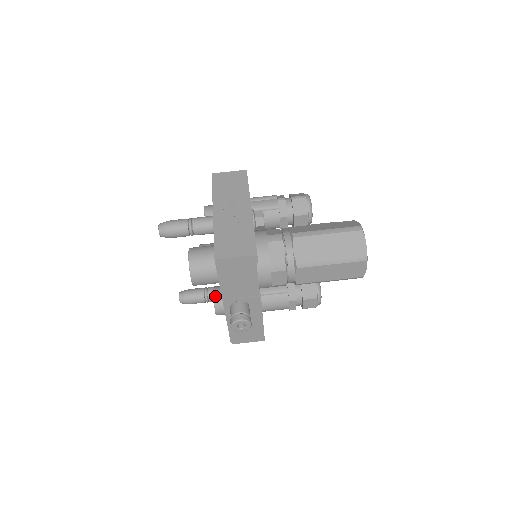
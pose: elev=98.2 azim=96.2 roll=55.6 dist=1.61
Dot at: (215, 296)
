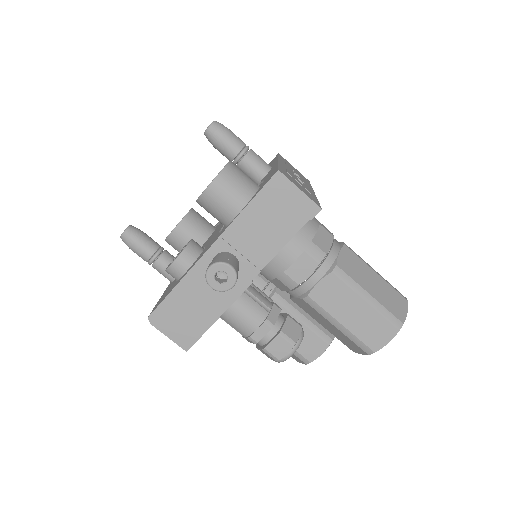
Dot at: (192, 244)
